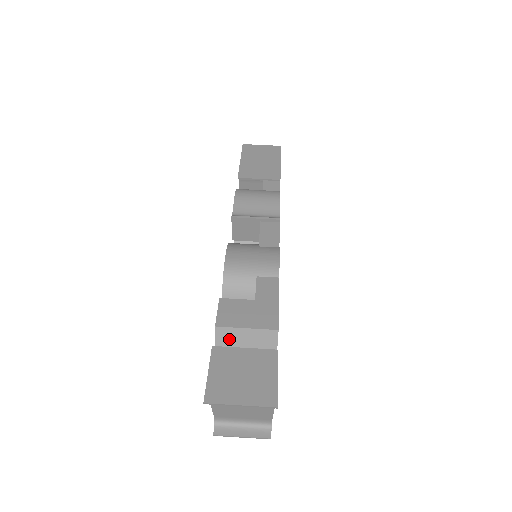
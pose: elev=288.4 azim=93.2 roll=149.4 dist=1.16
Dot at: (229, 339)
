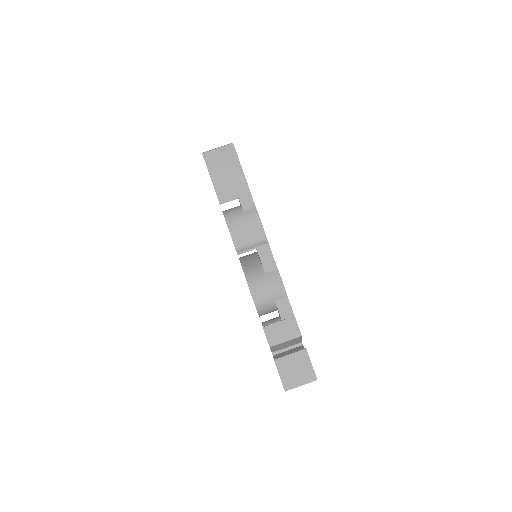
Dot at: (277, 346)
